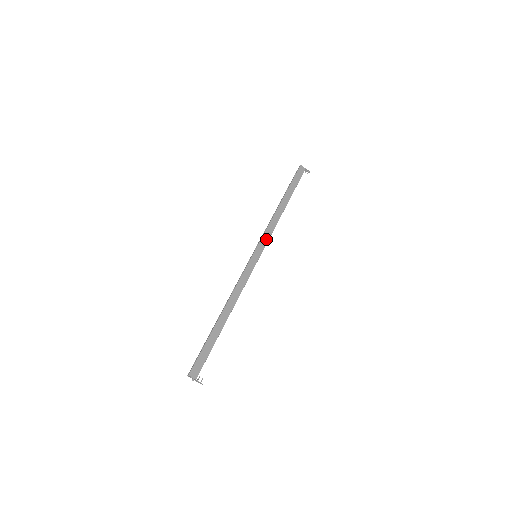
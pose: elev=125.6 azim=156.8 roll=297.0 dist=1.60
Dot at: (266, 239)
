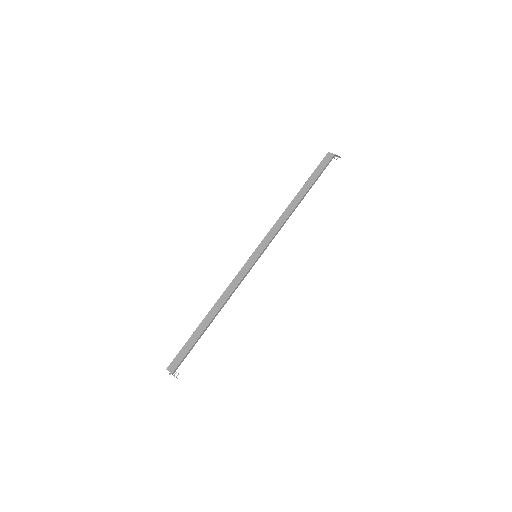
Dot at: (270, 238)
